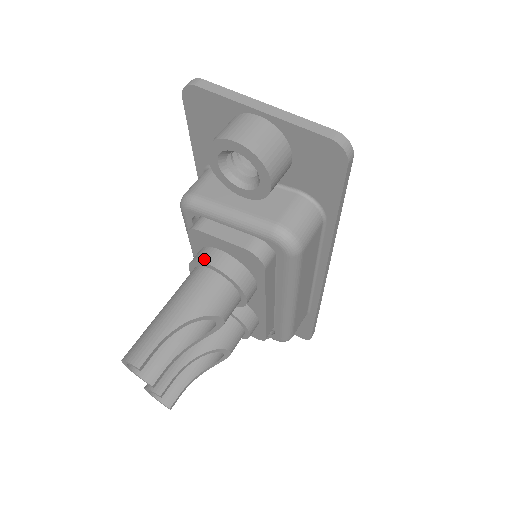
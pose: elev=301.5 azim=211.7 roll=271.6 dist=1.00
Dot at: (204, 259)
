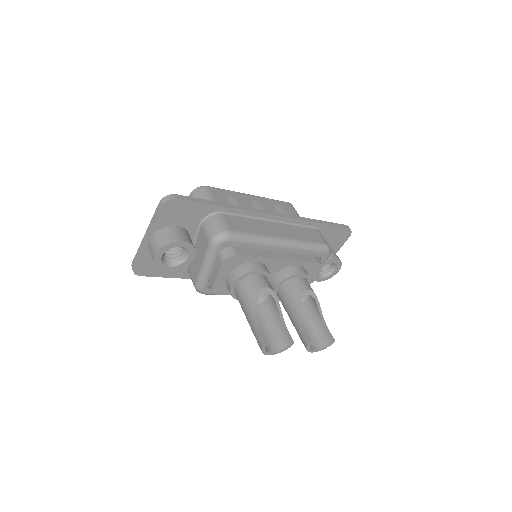
Dot at: (229, 289)
